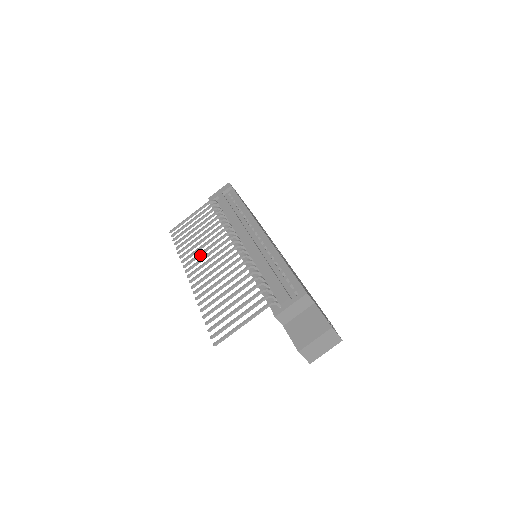
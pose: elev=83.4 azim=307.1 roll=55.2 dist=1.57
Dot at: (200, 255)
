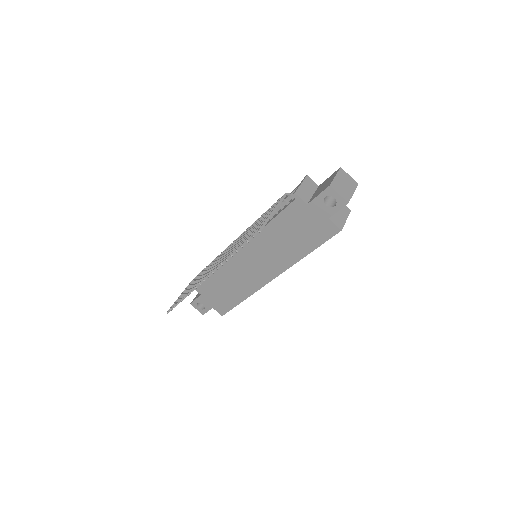
Dot at: occluded
